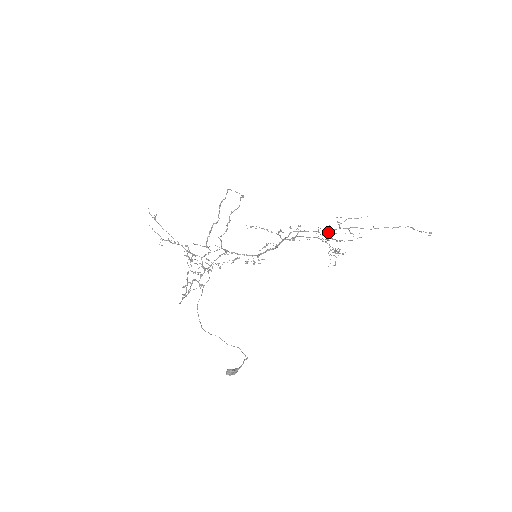
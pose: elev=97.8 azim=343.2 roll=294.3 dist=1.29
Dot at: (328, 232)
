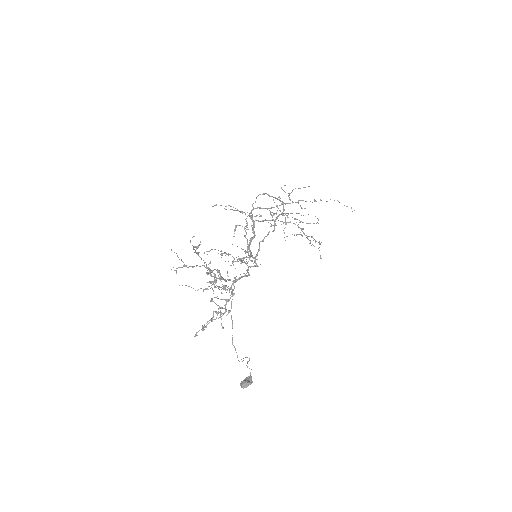
Dot at: occluded
